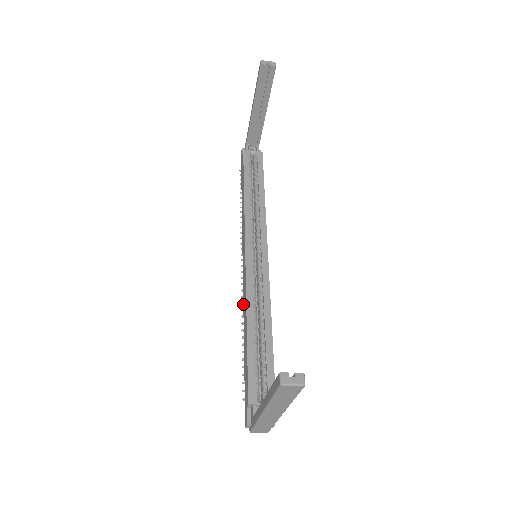
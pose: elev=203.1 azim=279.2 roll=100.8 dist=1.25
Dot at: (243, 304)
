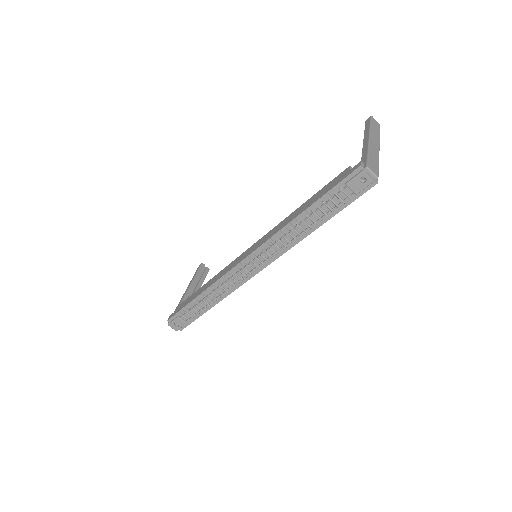
Dot at: (274, 234)
